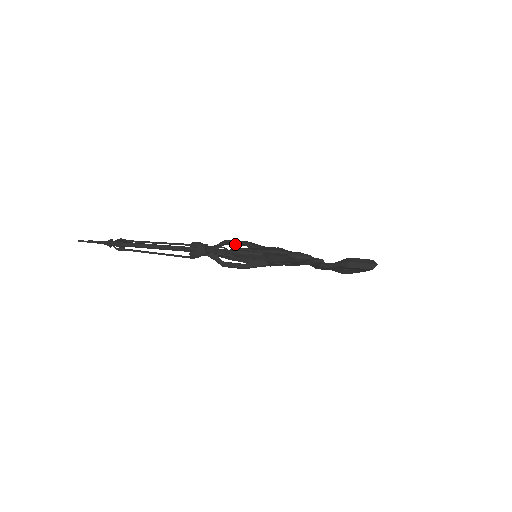
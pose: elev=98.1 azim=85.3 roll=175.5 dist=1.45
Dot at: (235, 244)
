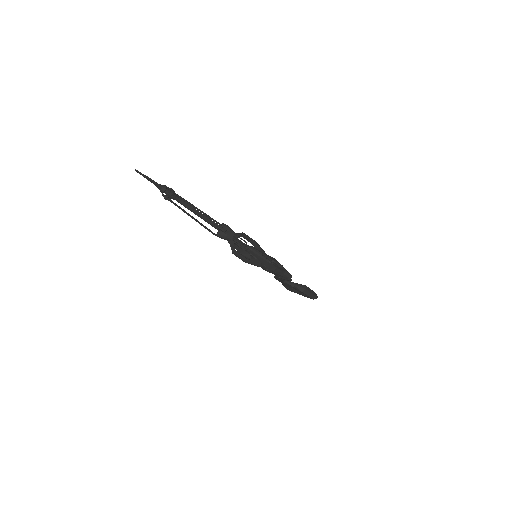
Dot at: (247, 239)
